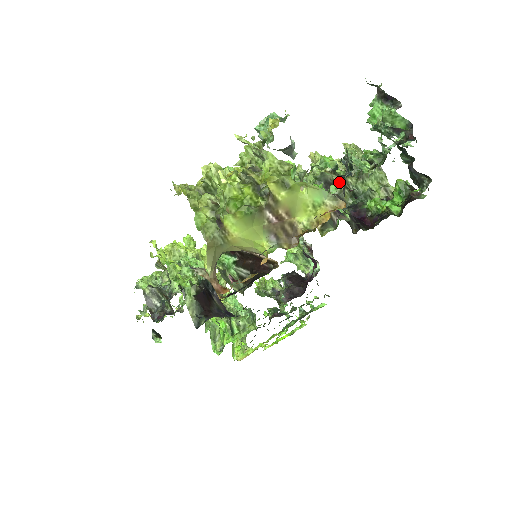
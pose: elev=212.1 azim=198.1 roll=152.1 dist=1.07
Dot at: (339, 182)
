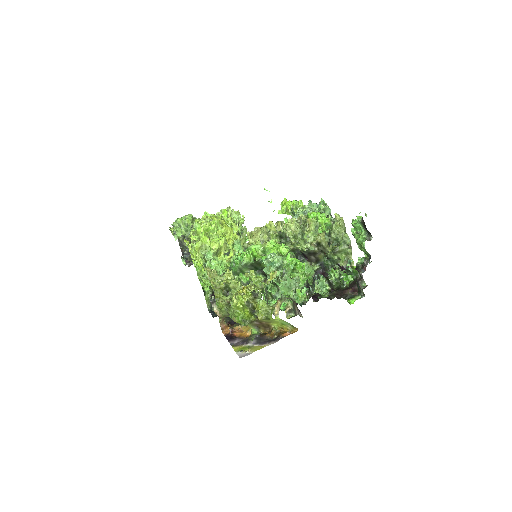
Dot at: (319, 251)
